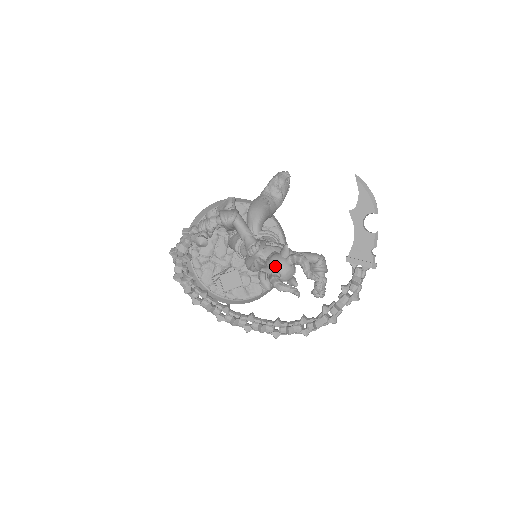
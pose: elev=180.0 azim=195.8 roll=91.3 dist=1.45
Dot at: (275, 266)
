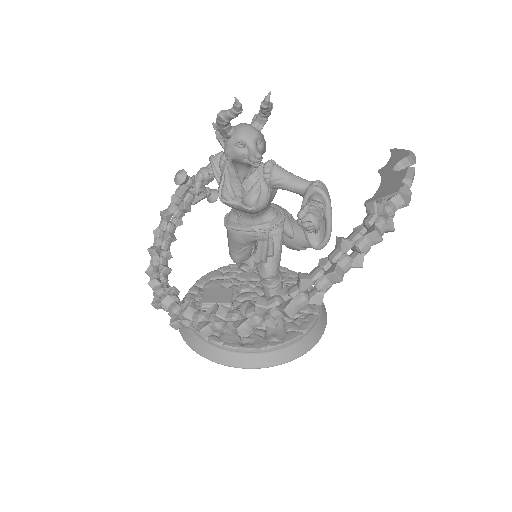
Dot at: occluded
